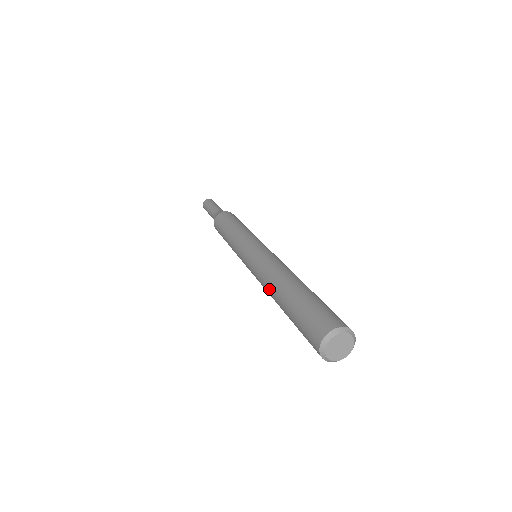
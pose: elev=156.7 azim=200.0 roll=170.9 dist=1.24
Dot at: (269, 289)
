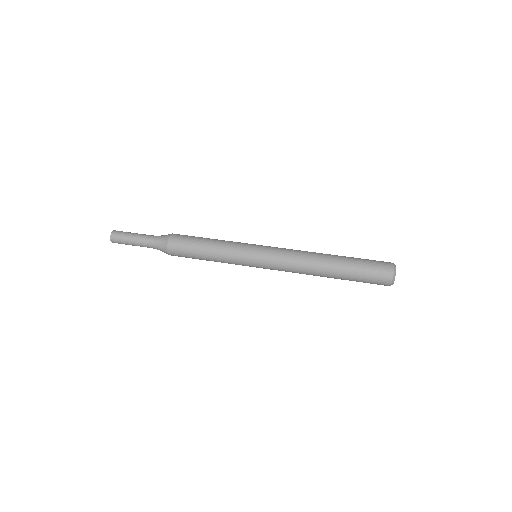
Dot at: (314, 261)
